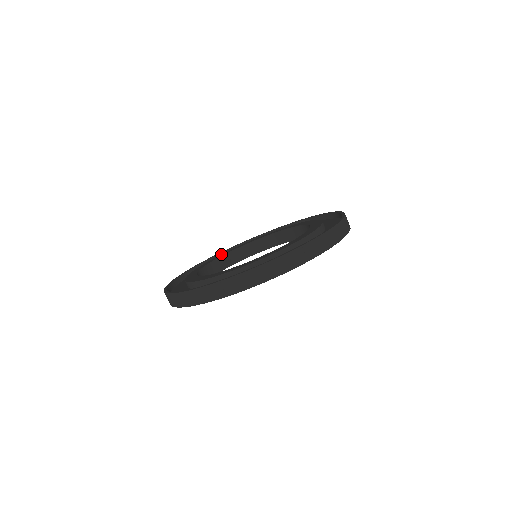
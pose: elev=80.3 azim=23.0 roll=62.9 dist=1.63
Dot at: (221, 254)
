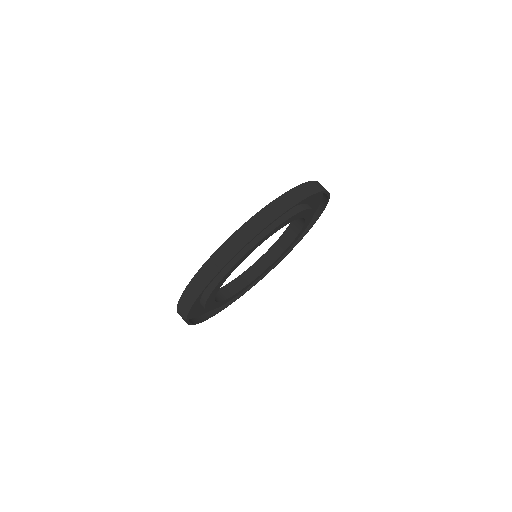
Dot at: occluded
